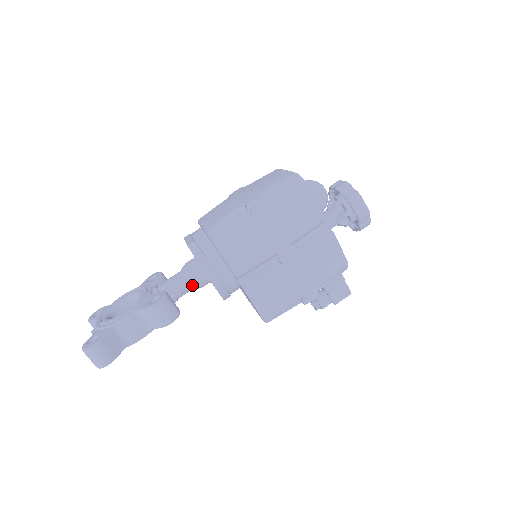
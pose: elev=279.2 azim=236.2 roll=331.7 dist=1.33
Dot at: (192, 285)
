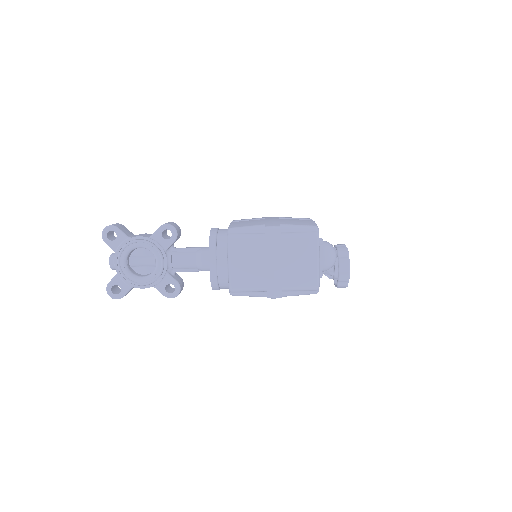
Dot at: occluded
